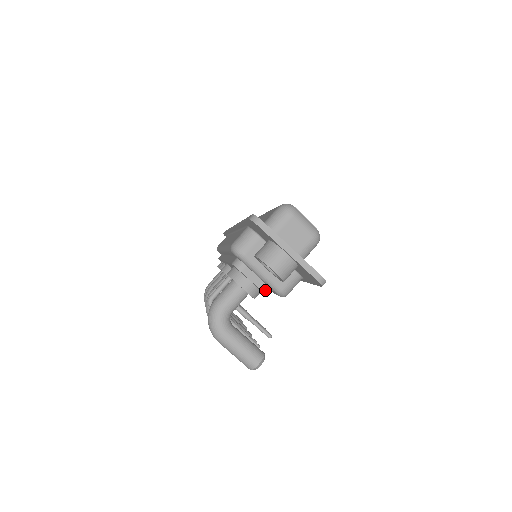
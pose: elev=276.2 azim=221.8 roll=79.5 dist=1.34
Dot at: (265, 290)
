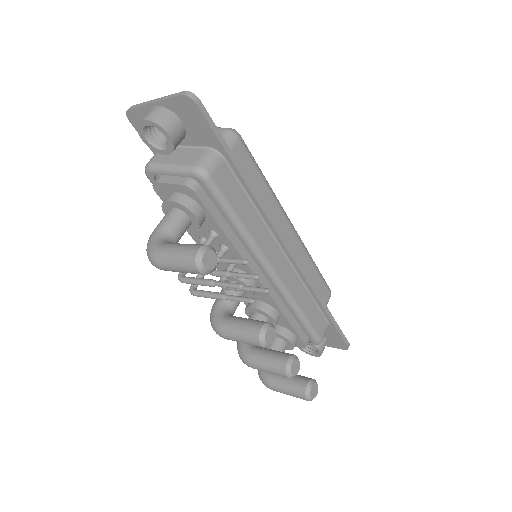
Dot at: (185, 183)
